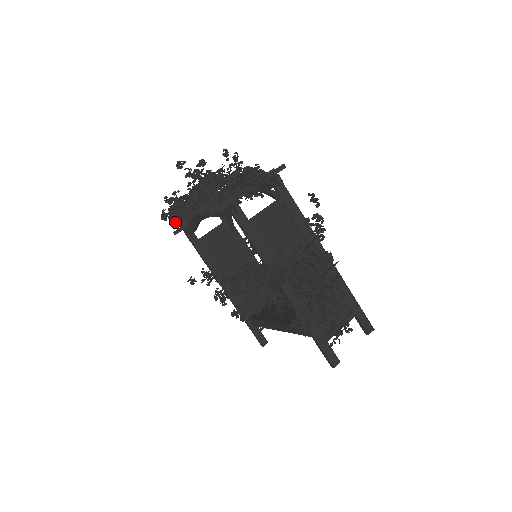
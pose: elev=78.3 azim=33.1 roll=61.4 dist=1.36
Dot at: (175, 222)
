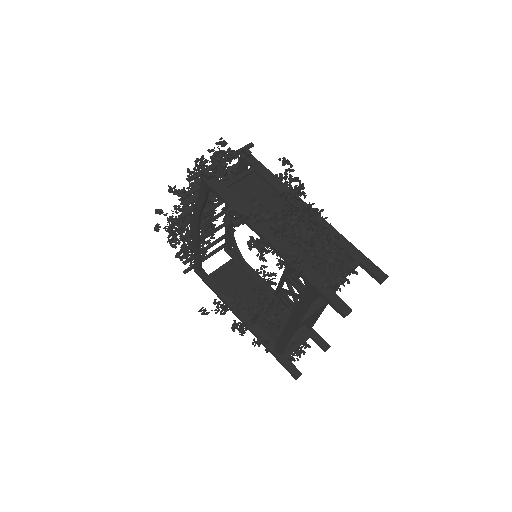
Dot at: (179, 253)
